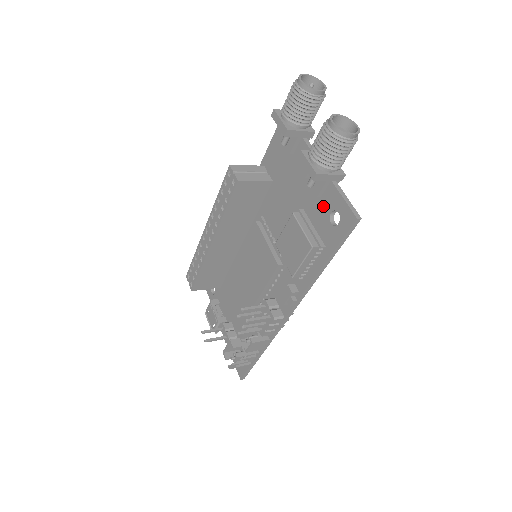
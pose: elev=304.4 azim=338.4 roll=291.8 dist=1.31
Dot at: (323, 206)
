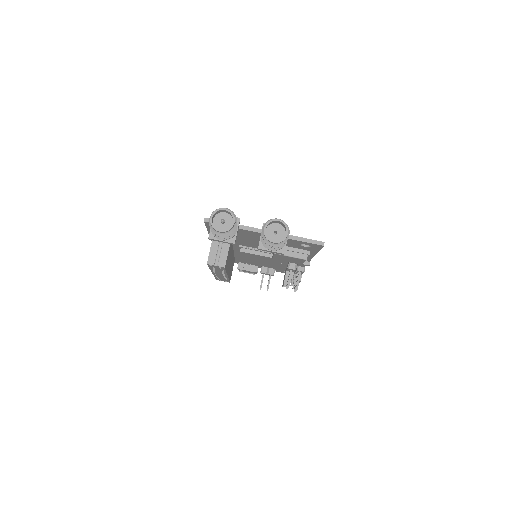
Dot at: (291, 244)
